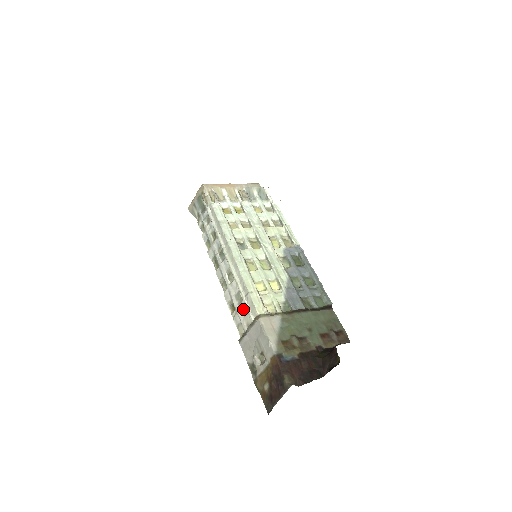
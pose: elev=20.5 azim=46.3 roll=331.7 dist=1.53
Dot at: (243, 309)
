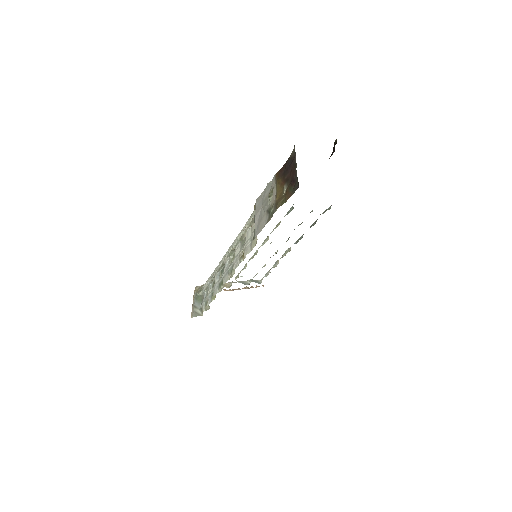
Dot at: (248, 235)
